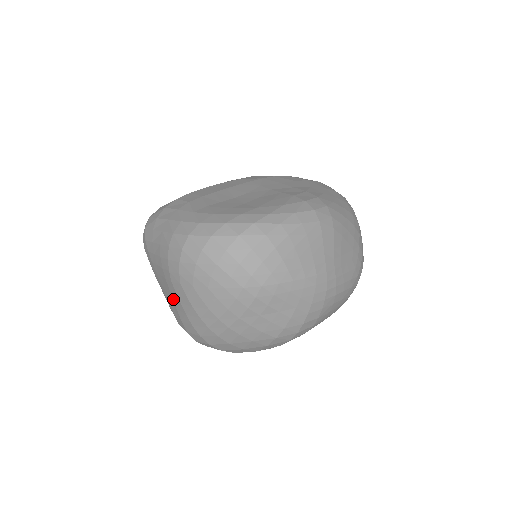
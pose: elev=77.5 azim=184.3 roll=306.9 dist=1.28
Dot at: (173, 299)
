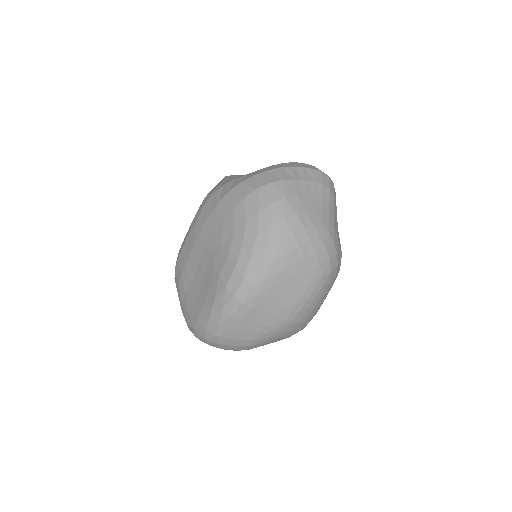
Dot at: occluded
